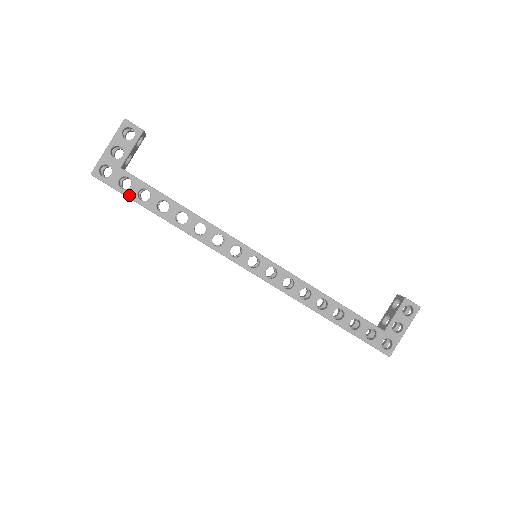
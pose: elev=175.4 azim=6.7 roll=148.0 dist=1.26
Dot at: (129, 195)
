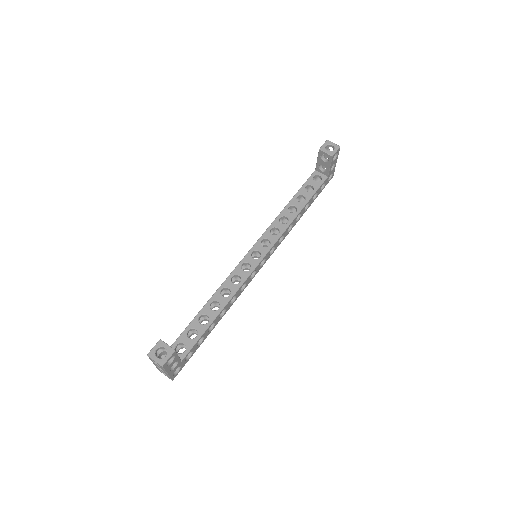
Dot at: occluded
